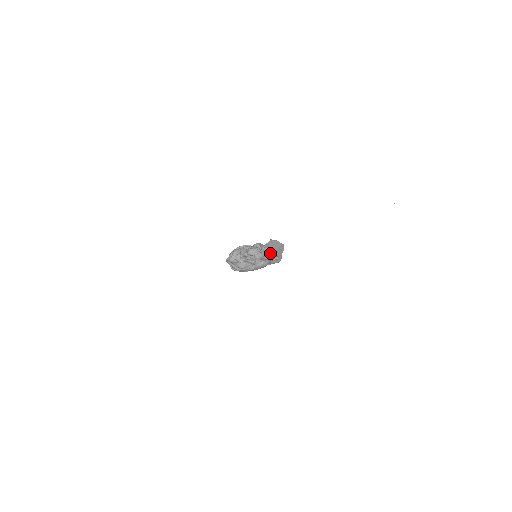
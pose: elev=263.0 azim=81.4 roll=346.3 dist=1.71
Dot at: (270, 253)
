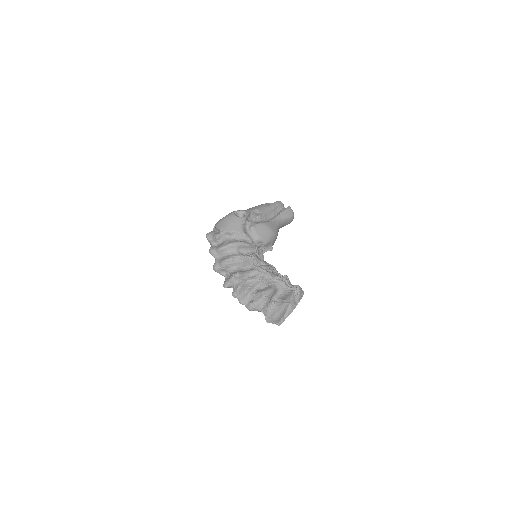
Dot at: occluded
